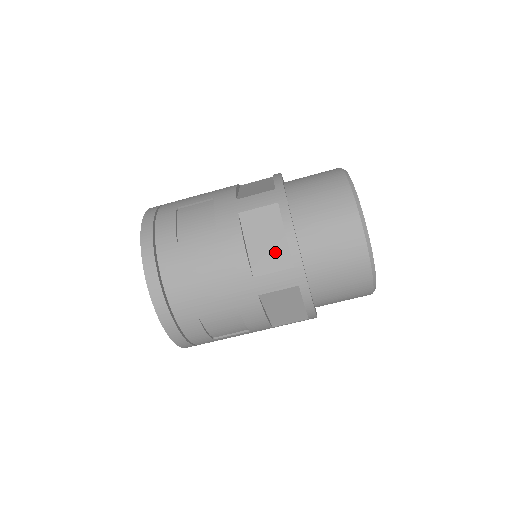
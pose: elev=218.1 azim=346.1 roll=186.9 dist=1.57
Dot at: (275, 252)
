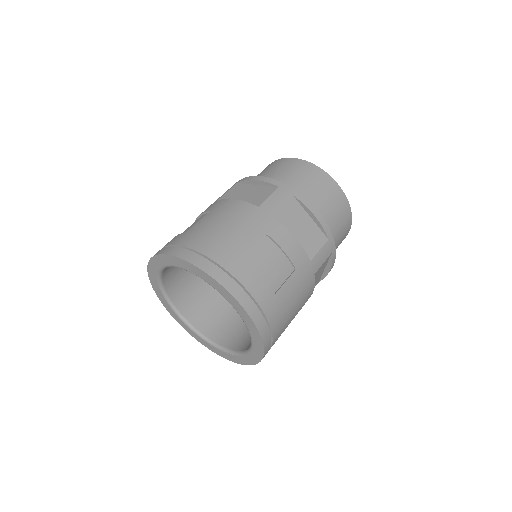
Dot at: (259, 192)
